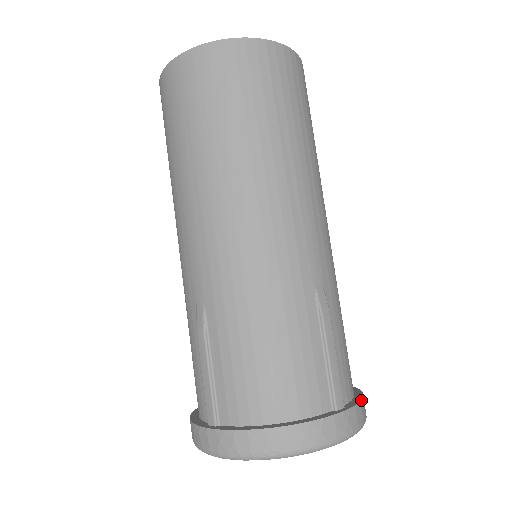
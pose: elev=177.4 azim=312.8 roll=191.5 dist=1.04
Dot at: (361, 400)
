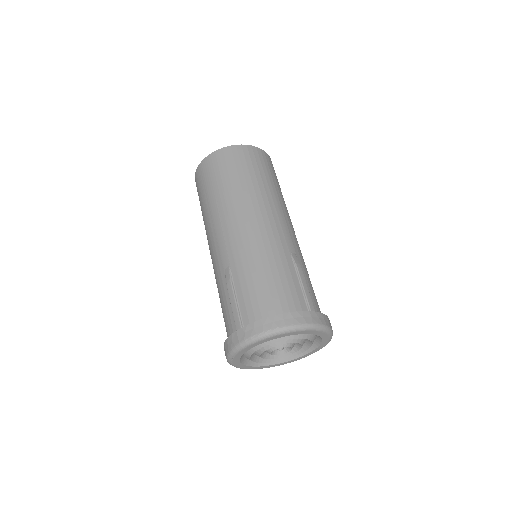
Dot at: (327, 316)
